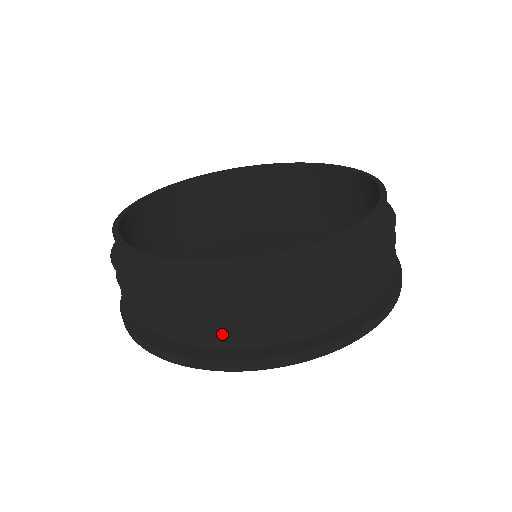
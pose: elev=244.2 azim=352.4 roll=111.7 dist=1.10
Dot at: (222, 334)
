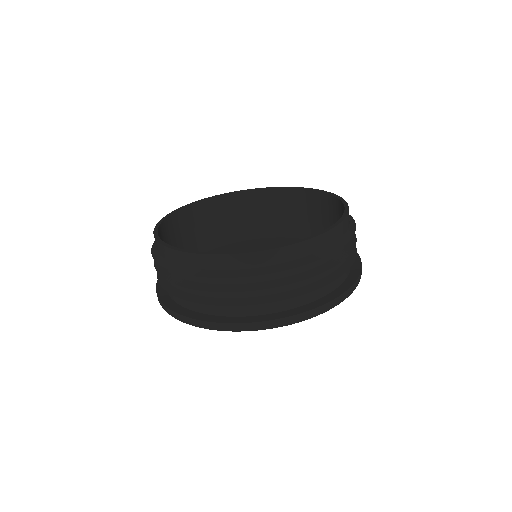
Dot at: (160, 282)
